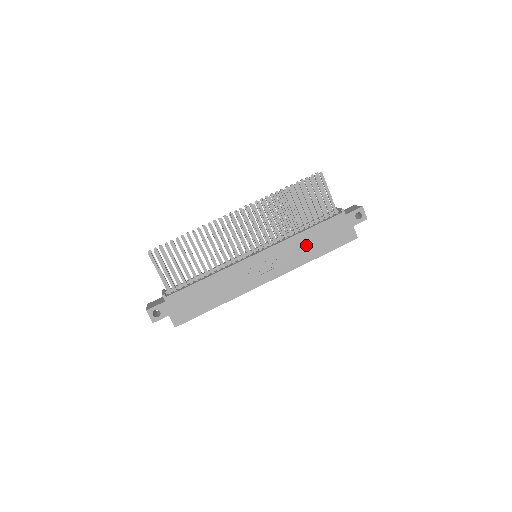
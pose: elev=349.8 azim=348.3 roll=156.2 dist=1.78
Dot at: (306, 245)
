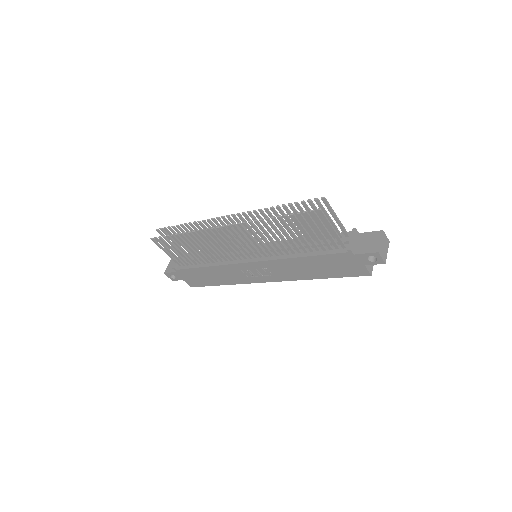
Dot at: (304, 267)
